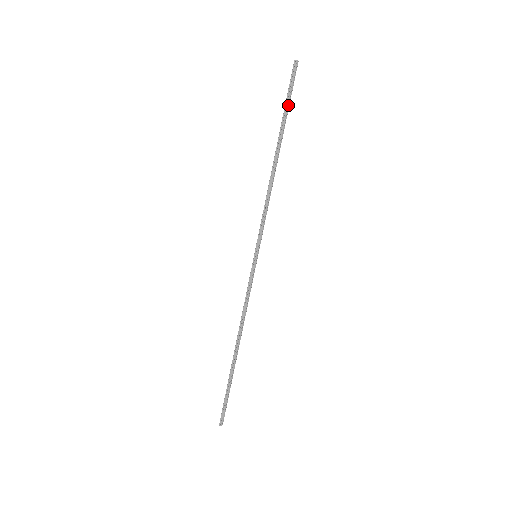
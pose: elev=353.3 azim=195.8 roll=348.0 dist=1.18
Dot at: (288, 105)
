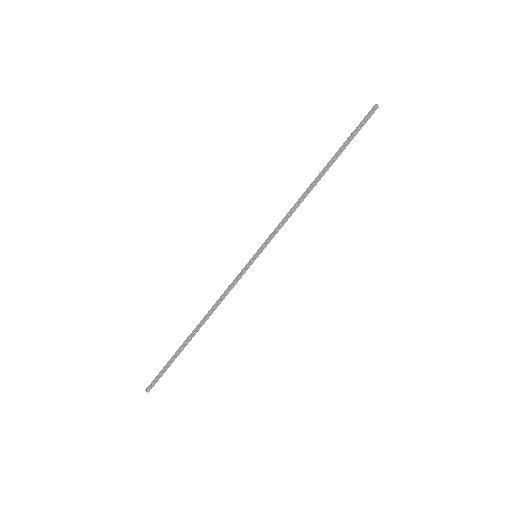
Dot at: (350, 139)
